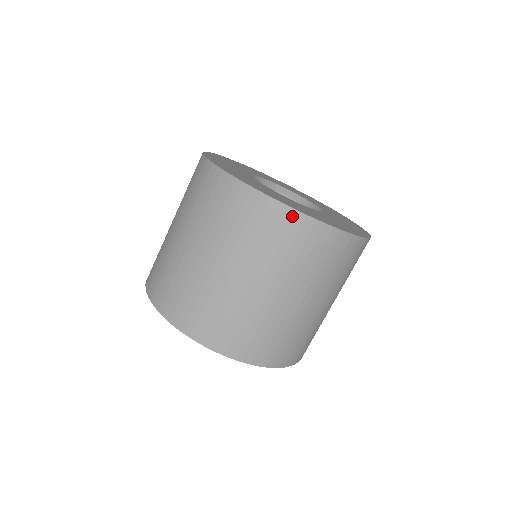
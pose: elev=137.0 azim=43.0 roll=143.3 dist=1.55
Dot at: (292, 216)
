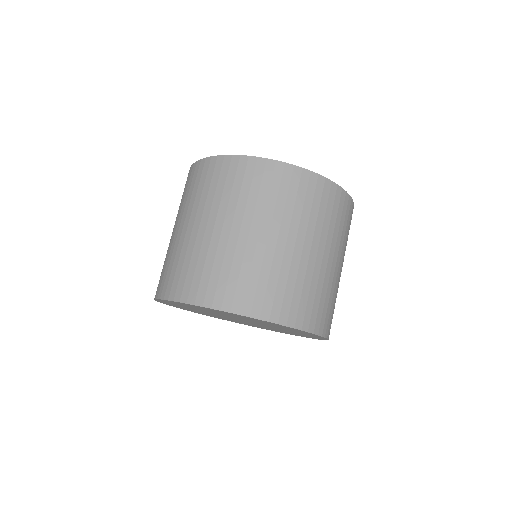
Dot at: (298, 173)
